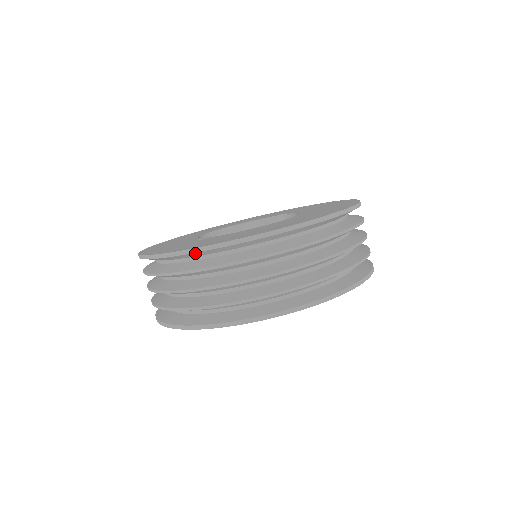
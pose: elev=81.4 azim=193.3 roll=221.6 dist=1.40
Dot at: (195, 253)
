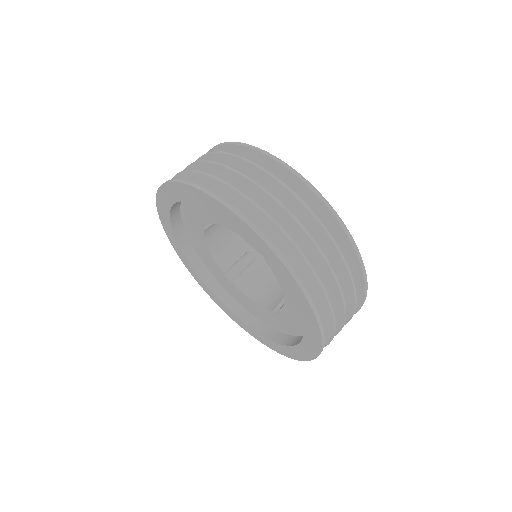
Dot at: (224, 147)
